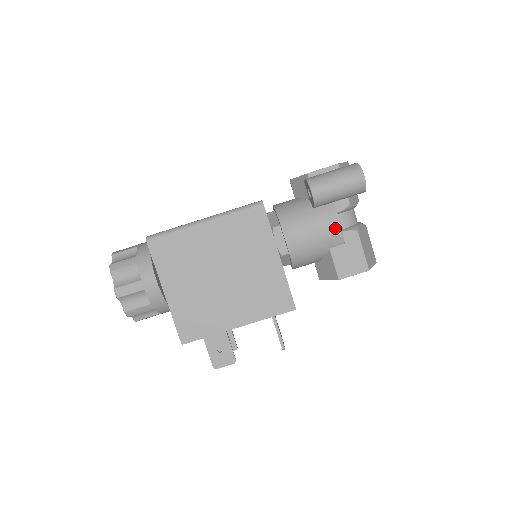
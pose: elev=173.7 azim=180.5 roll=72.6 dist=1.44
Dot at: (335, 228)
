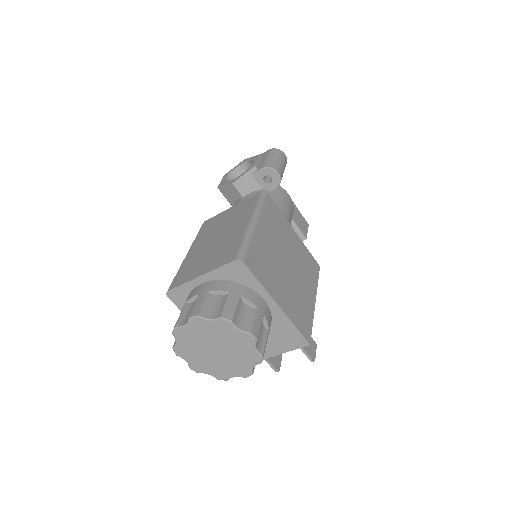
Dot at: (290, 199)
